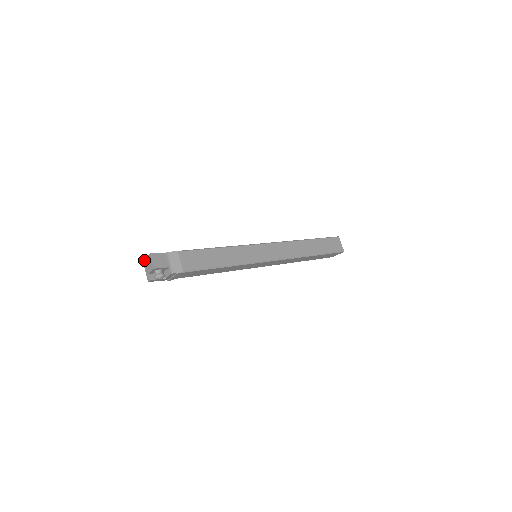
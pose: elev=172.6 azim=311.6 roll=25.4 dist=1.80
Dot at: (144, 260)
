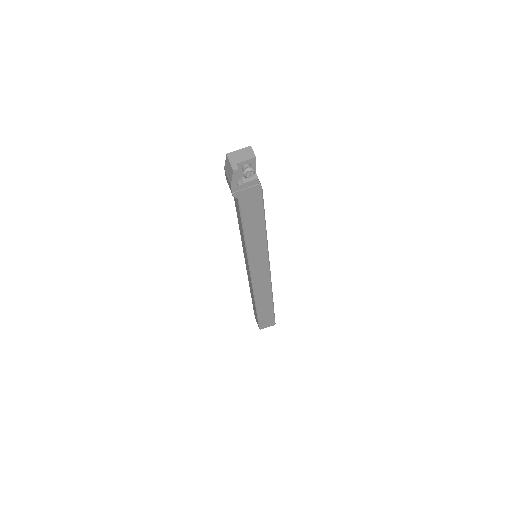
Dot at: (231, 152)
